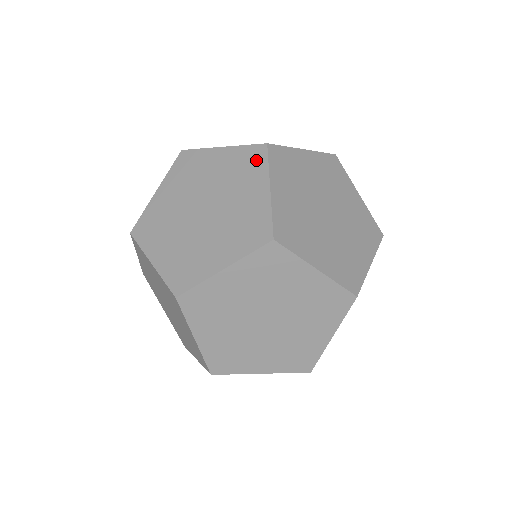
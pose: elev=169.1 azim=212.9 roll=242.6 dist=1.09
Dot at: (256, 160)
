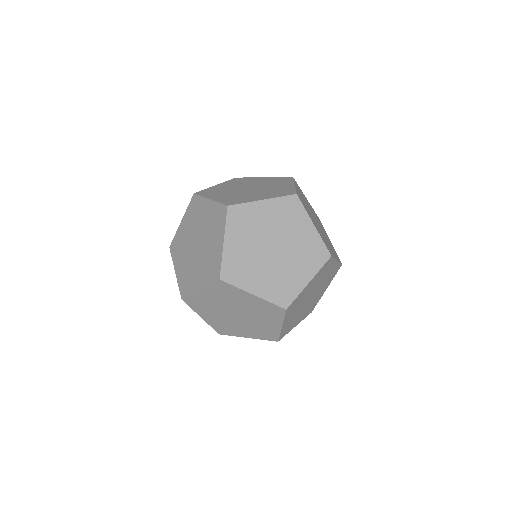
Dot at: (295, 207)
